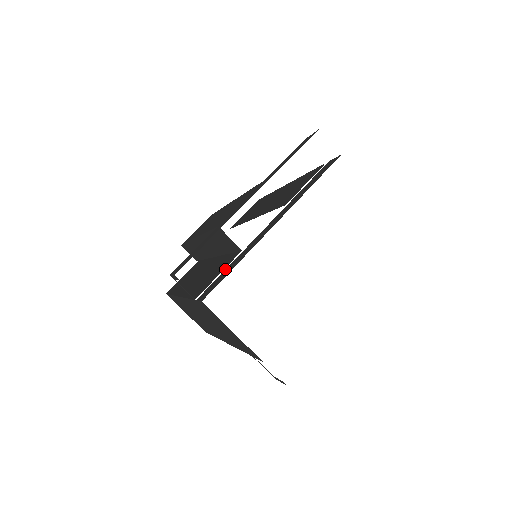
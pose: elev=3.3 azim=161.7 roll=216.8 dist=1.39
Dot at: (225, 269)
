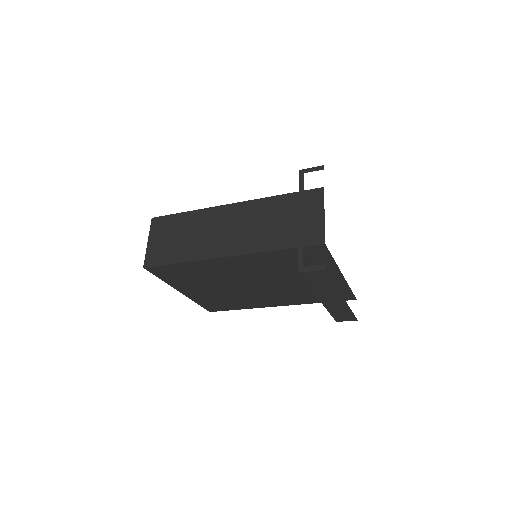
Dot at: occluded
